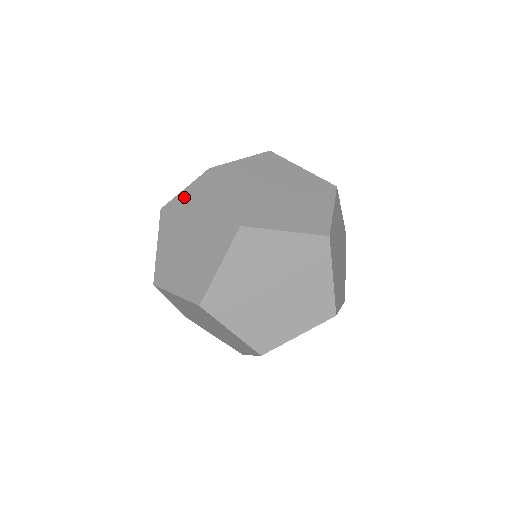
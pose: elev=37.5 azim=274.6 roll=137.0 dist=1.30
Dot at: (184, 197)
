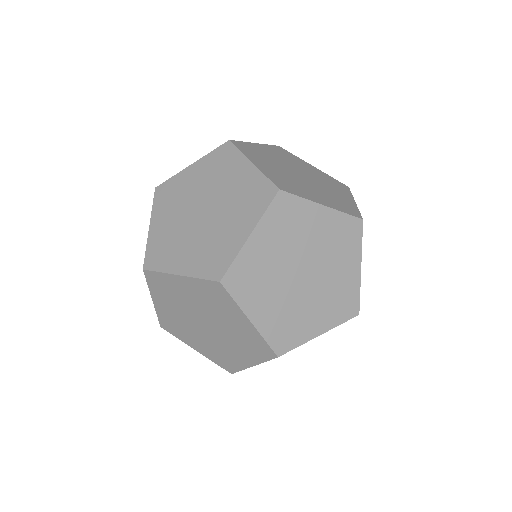
Dot at: (192, 171)
